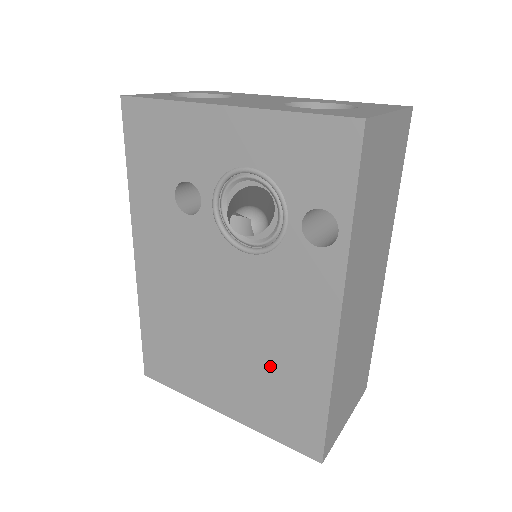
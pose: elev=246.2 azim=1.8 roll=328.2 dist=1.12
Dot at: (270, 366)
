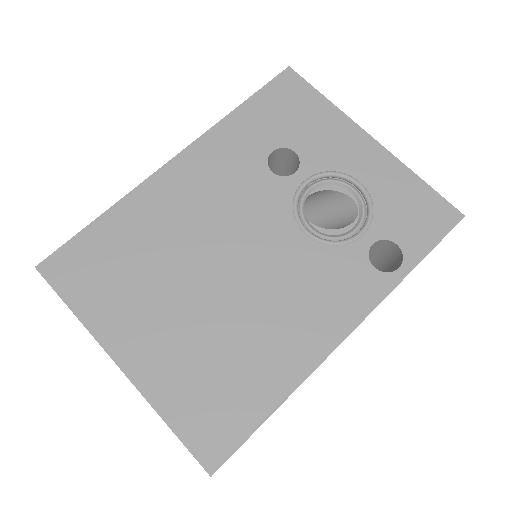
Dot at: (239, 339)
